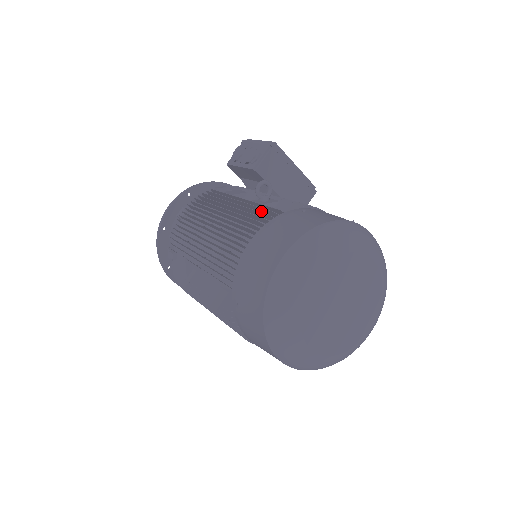
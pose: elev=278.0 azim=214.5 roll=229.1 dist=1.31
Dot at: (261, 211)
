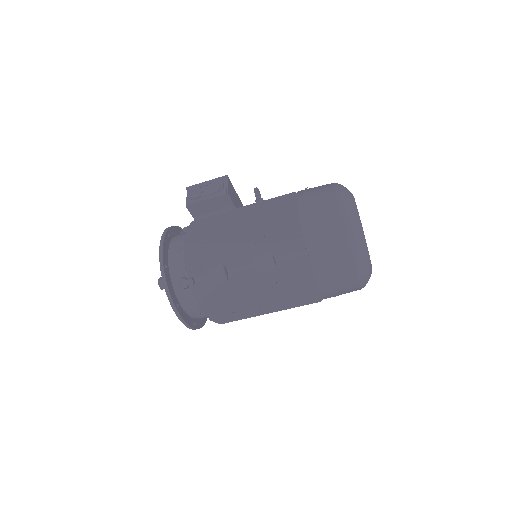
Dot at: occluded
